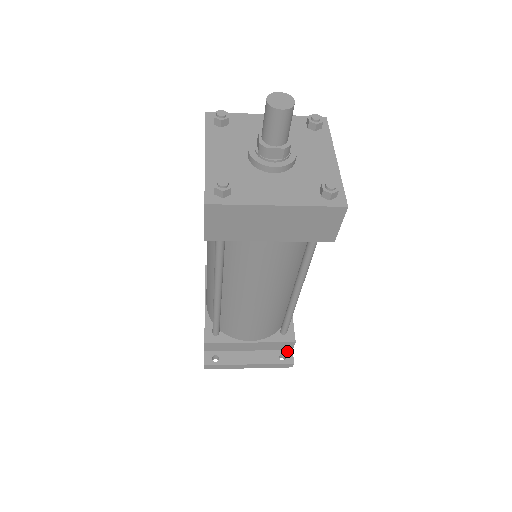
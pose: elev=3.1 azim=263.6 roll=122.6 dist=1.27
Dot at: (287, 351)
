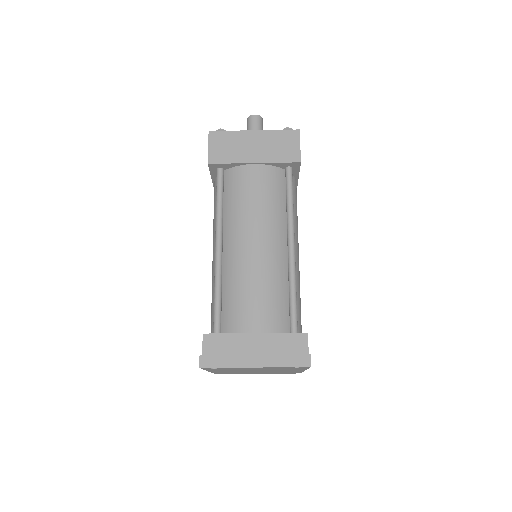
Dot at: occluded
